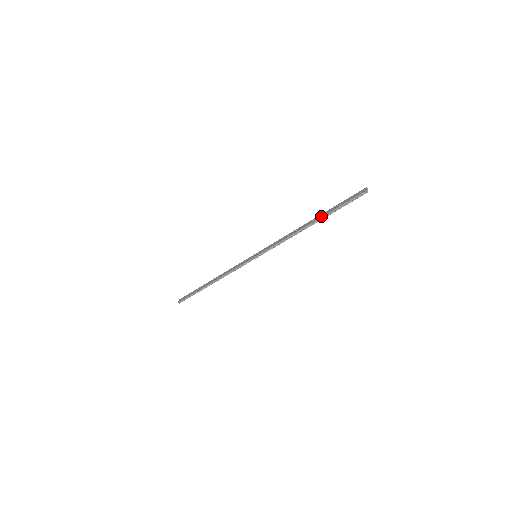
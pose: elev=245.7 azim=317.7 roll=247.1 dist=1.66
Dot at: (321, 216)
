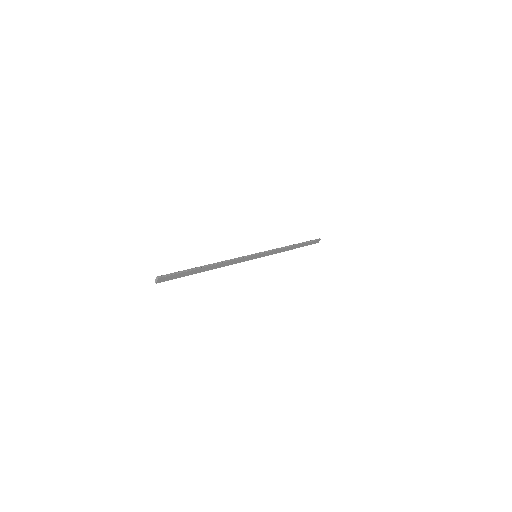
Dot at: (299, 244)
